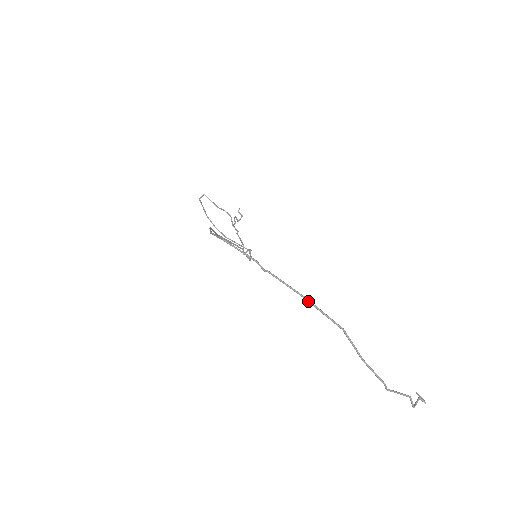
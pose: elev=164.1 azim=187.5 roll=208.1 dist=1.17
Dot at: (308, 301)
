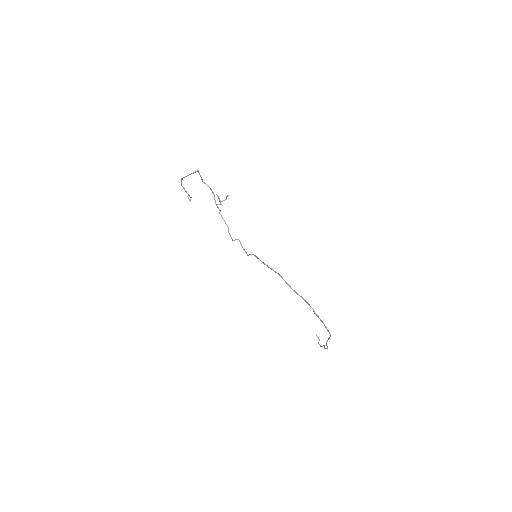
Dot at: occluded
